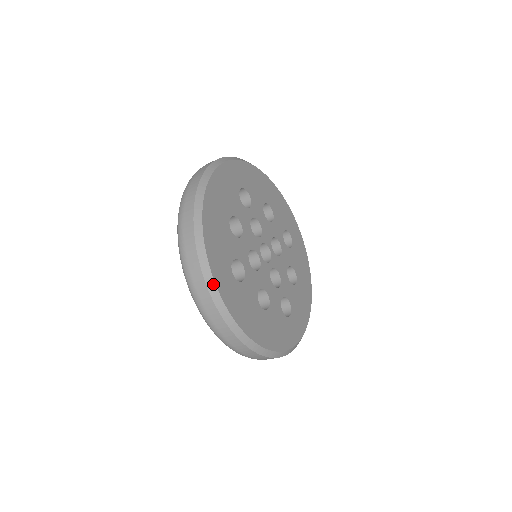
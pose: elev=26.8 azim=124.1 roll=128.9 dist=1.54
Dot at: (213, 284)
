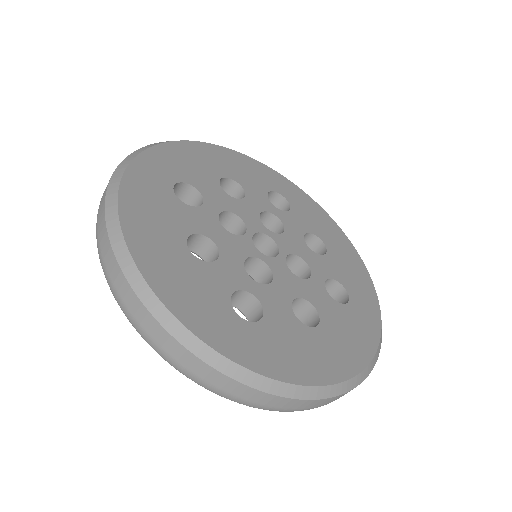
Dot at: (132, 158)
